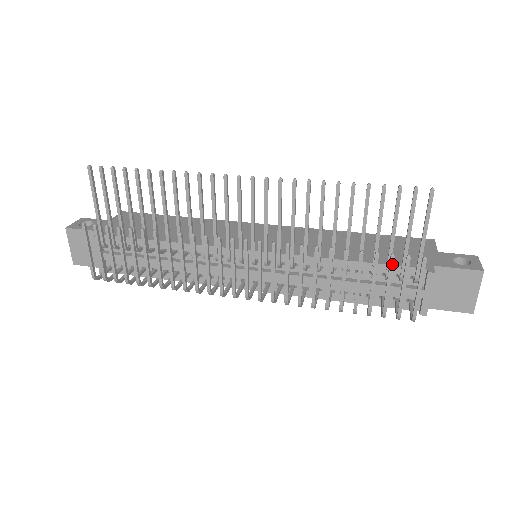
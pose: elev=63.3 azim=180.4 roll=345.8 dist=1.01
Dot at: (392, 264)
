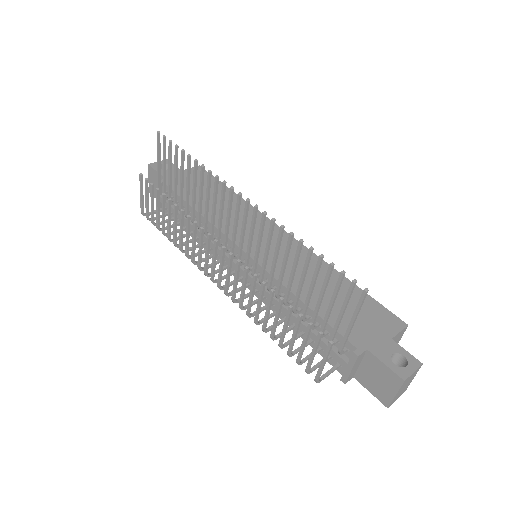
Dot at: (308, 330)
